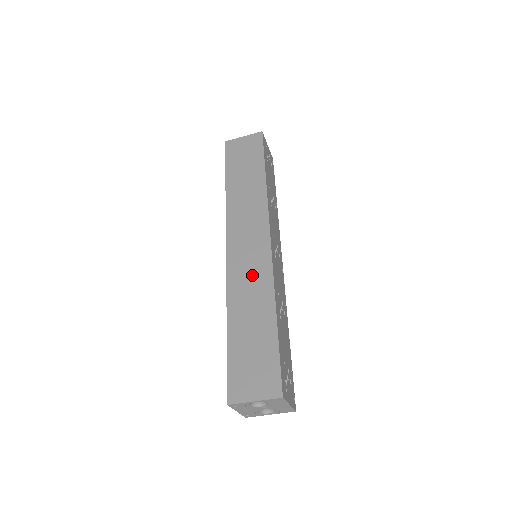
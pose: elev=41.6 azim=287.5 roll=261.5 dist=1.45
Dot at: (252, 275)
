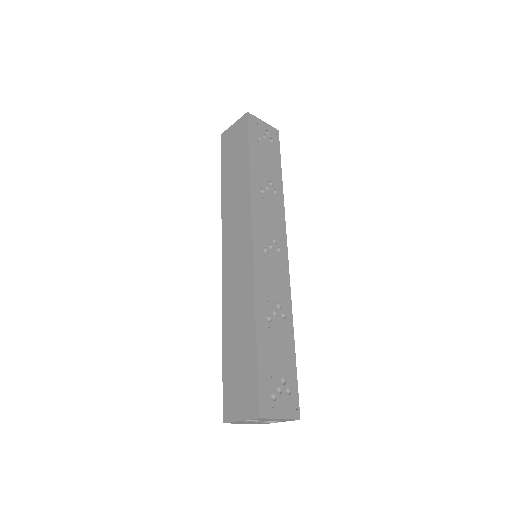
Dot at: (239, 285)
